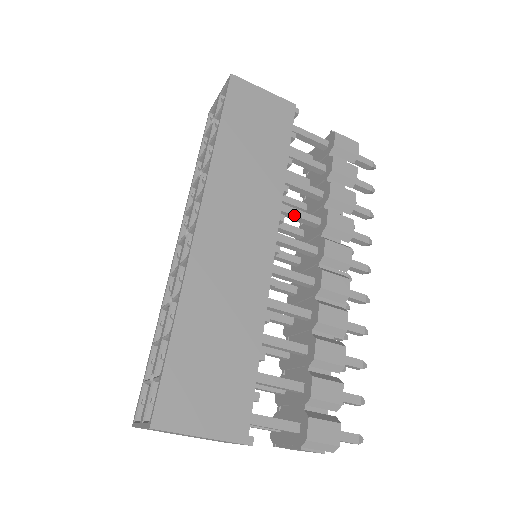
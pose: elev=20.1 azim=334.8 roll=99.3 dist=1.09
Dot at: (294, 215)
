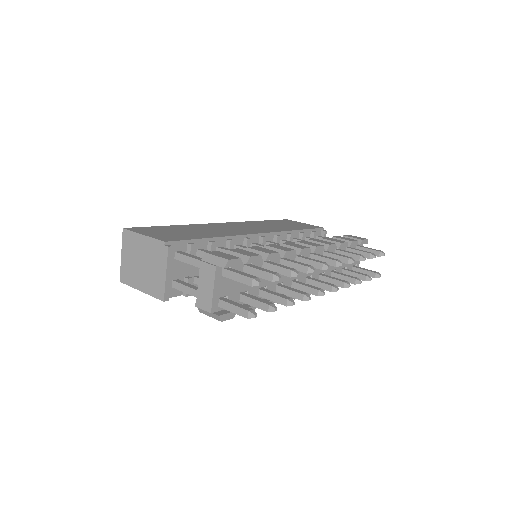
Dot at: occluded
